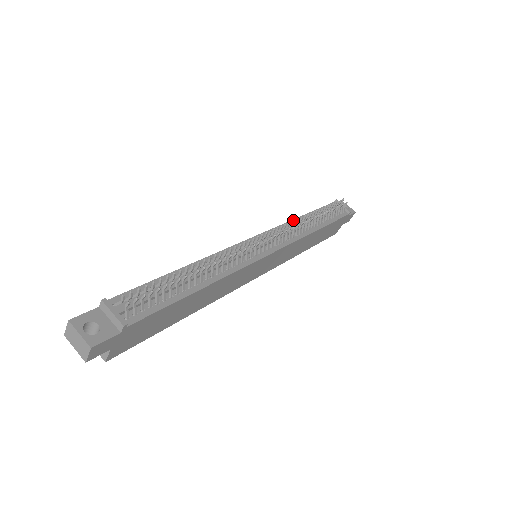
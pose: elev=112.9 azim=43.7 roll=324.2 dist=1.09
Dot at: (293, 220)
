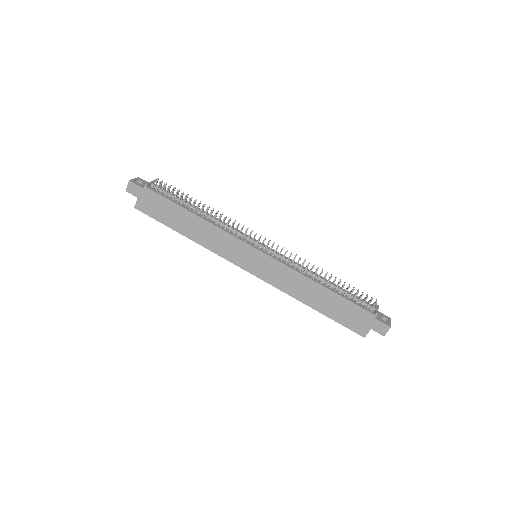
Dot at: occluded
